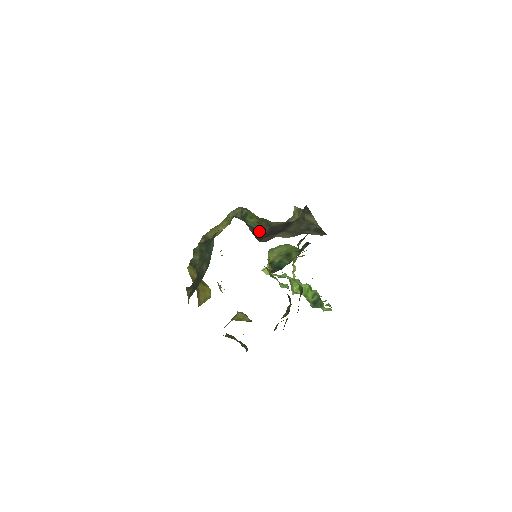
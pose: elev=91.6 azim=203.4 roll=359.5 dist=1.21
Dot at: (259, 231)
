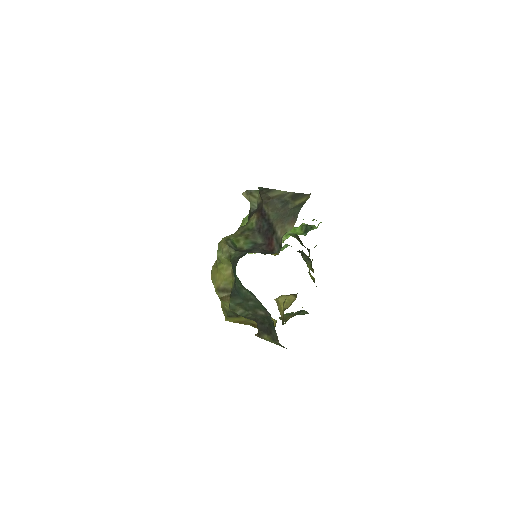
Dot at: (259, 244)
